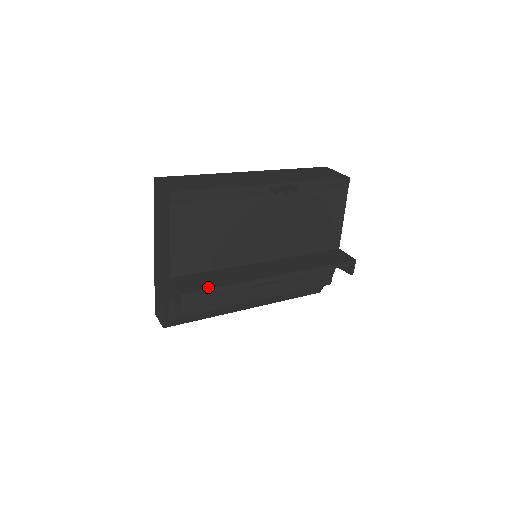
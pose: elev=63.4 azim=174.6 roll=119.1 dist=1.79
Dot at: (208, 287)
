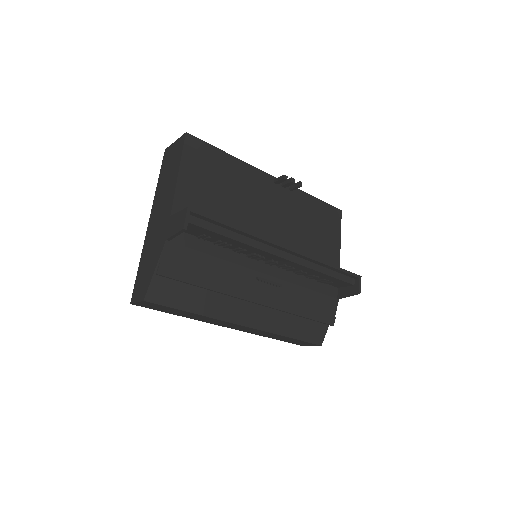
Dot at: (215, 219)
